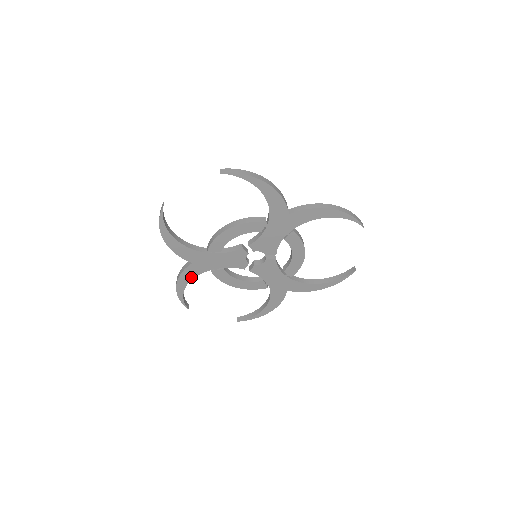
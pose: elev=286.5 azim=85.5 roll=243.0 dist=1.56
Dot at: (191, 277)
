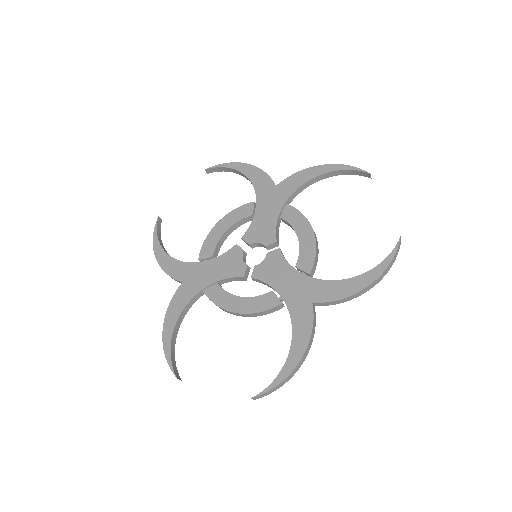
Dot at: occluded
